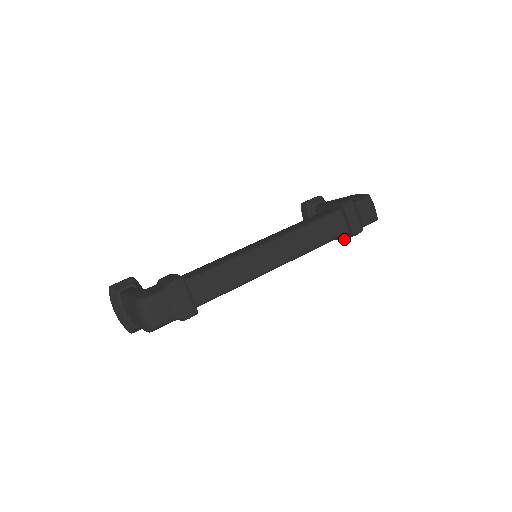
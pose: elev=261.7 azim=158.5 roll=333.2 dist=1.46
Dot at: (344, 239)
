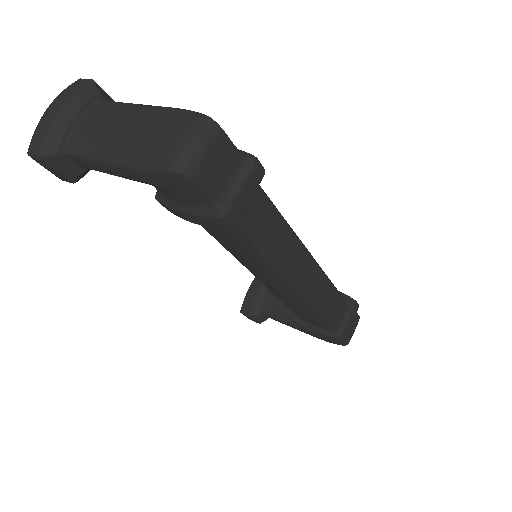
Dot at: (317, 332)
